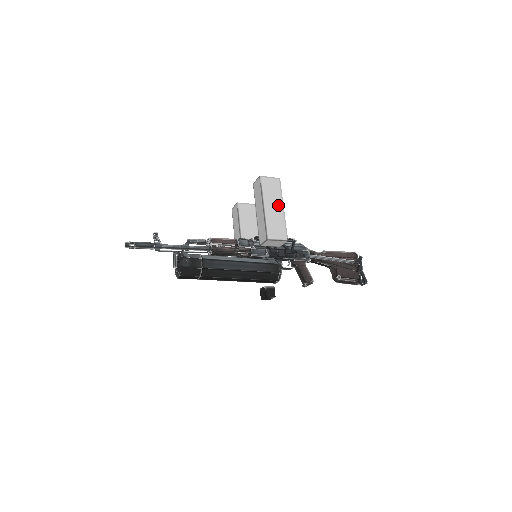
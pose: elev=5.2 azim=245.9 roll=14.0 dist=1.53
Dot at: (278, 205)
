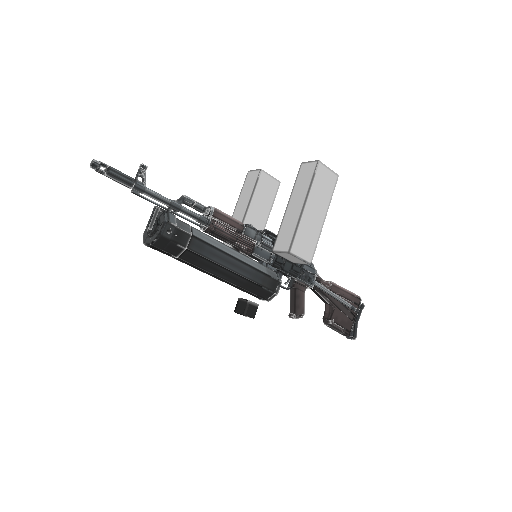
Dot at: (321, 211)
